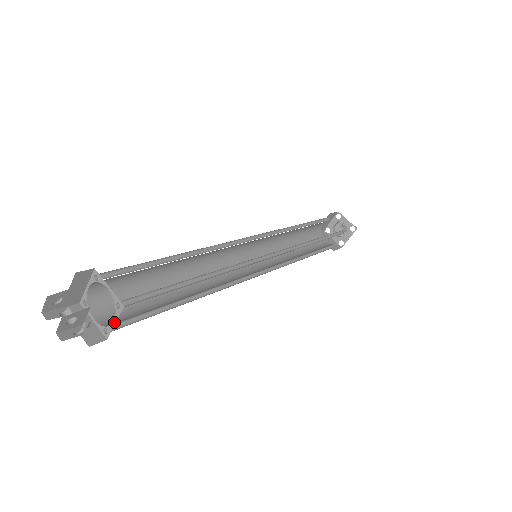
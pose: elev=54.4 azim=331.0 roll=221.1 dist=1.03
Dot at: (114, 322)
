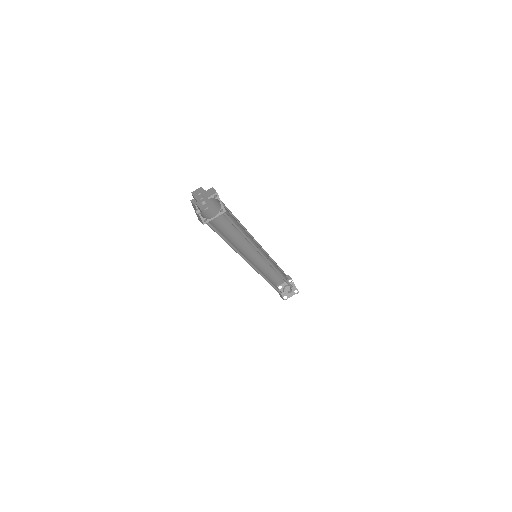
Dot at: (214, 217)
